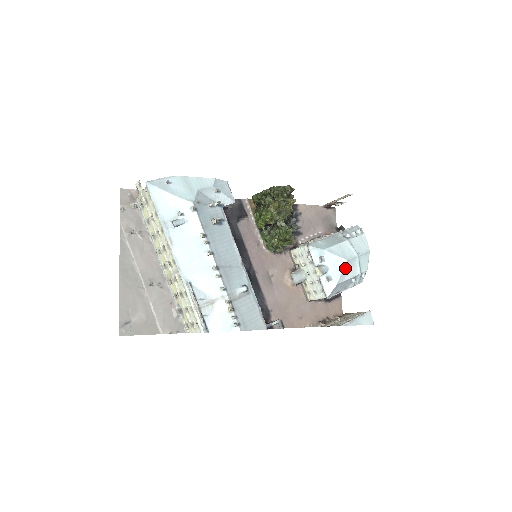
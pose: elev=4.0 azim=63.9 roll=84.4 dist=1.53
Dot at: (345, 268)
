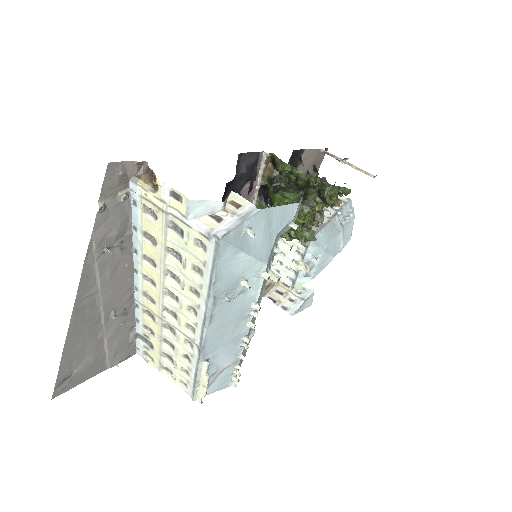
Dot at: (327, 264)
